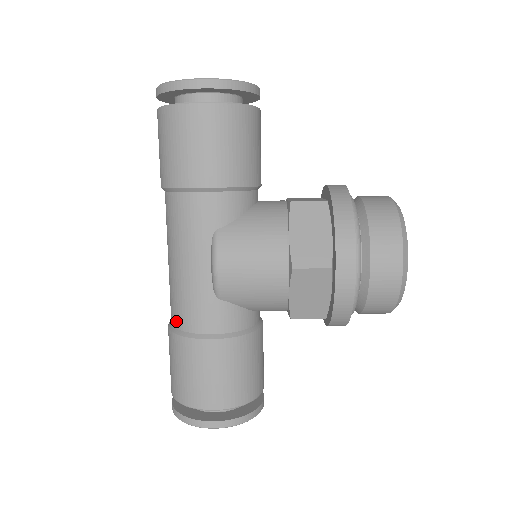
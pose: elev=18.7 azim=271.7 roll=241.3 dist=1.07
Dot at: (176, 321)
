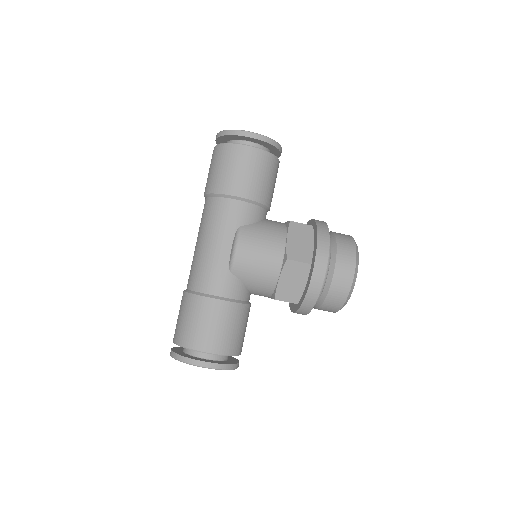
Dot at: (195, 285)
